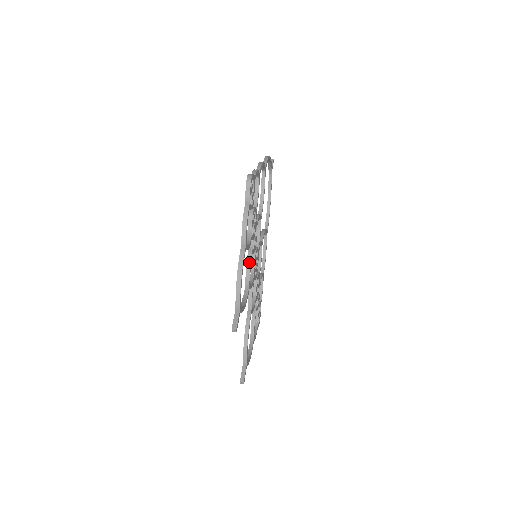
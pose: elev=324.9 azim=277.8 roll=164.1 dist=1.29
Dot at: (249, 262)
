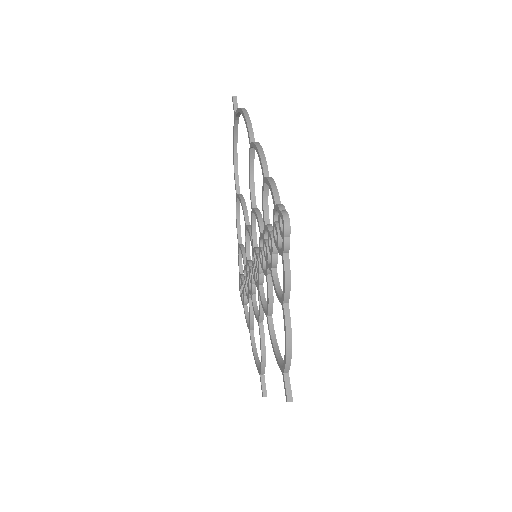
Dot at: (271, 292)
